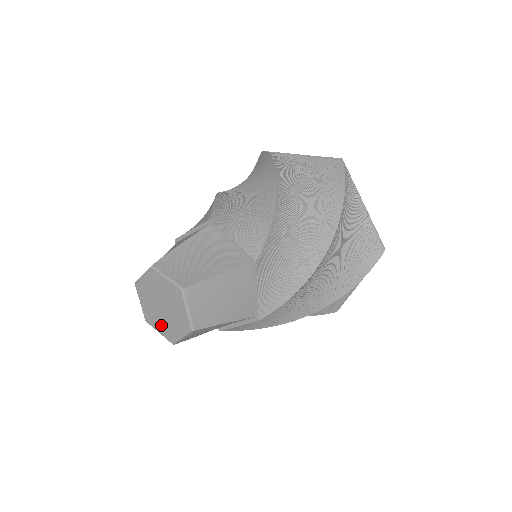
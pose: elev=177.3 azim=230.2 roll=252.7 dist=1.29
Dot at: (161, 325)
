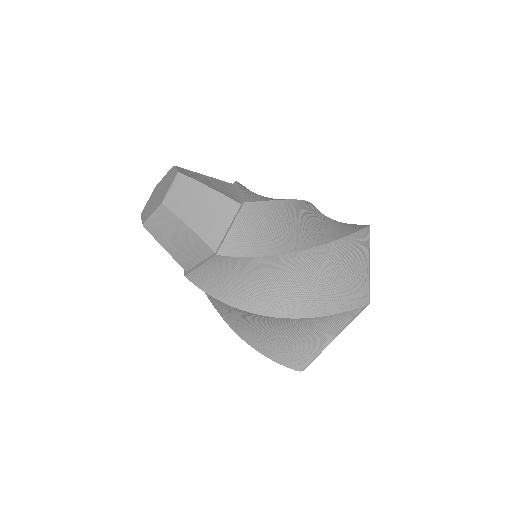
Dot at: (150, 200)
